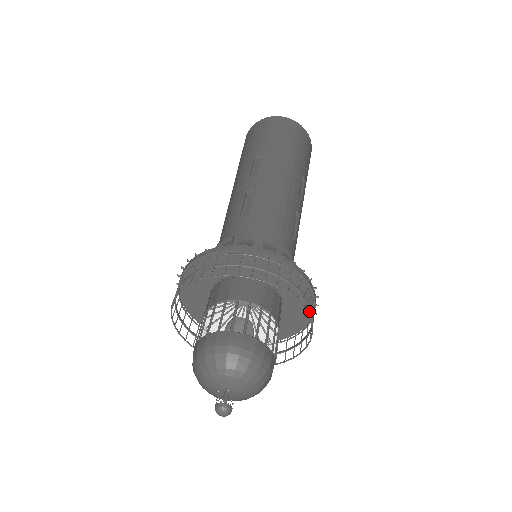
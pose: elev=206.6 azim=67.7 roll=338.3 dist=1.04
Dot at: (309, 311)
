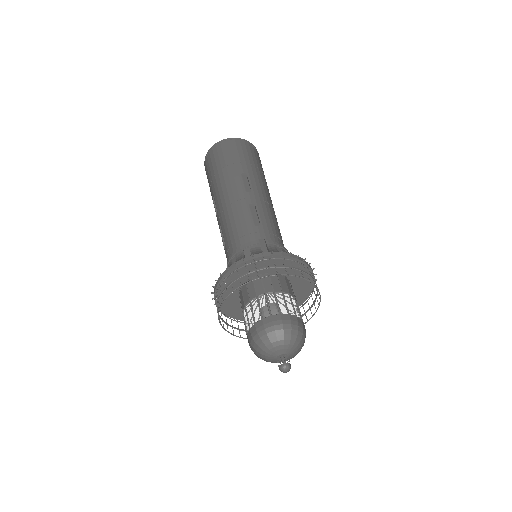
Dot at: occluded
